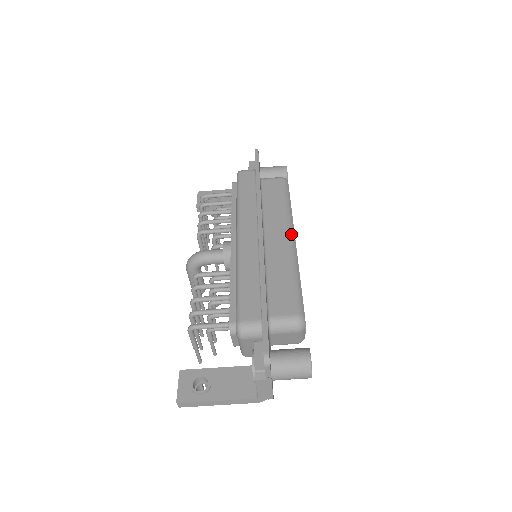
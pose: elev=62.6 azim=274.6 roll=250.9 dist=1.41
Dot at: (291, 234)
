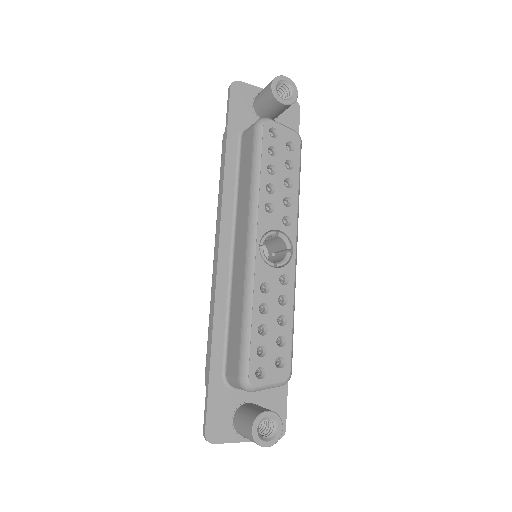
Dot at: (250, 240)
